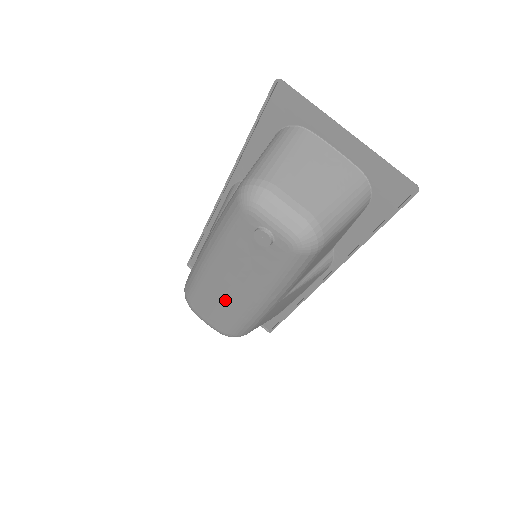
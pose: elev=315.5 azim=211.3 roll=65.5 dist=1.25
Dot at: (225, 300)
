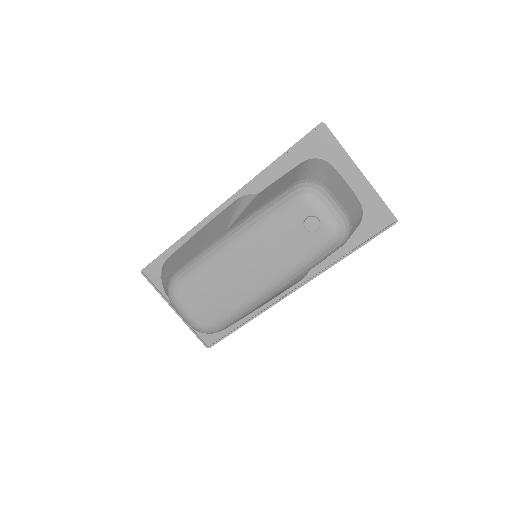
Dot at: (230, 287)
